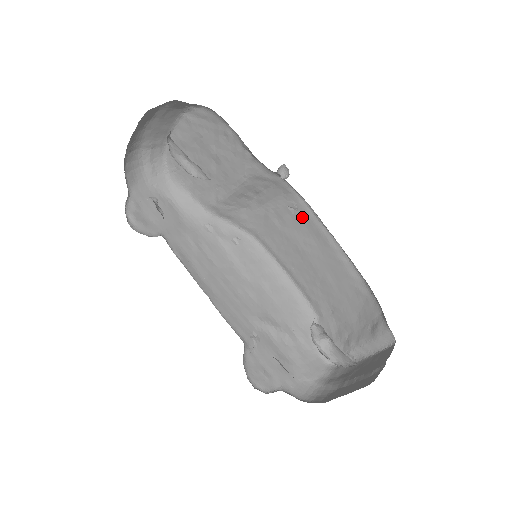
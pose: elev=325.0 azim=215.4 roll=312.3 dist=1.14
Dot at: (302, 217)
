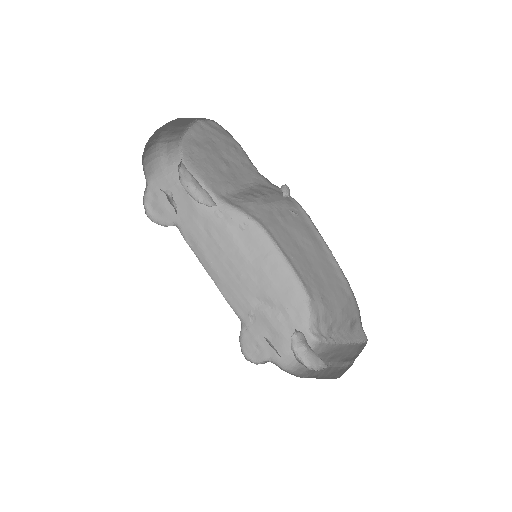
Dot at: (302, 221)
